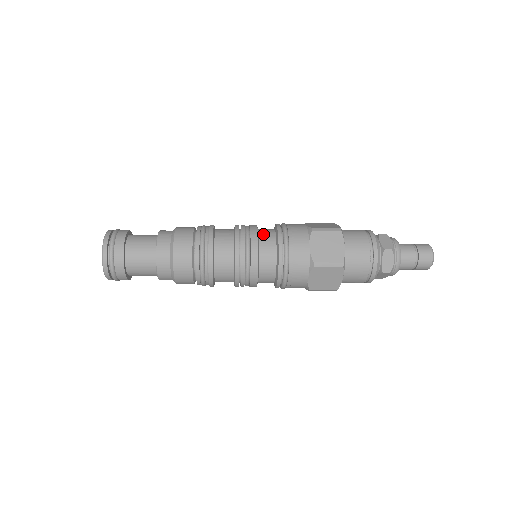
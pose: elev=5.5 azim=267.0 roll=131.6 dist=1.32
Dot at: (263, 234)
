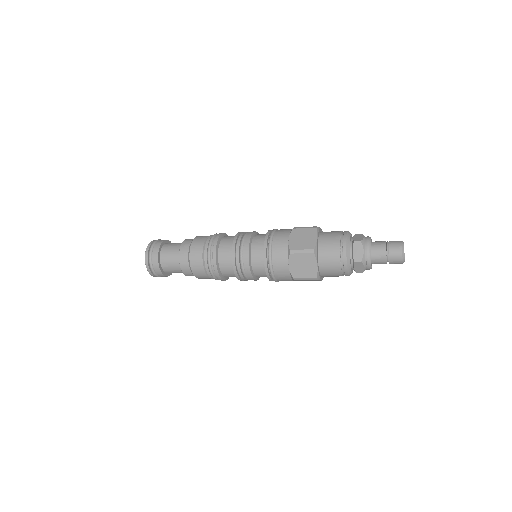
Dot at: (258, 235)
